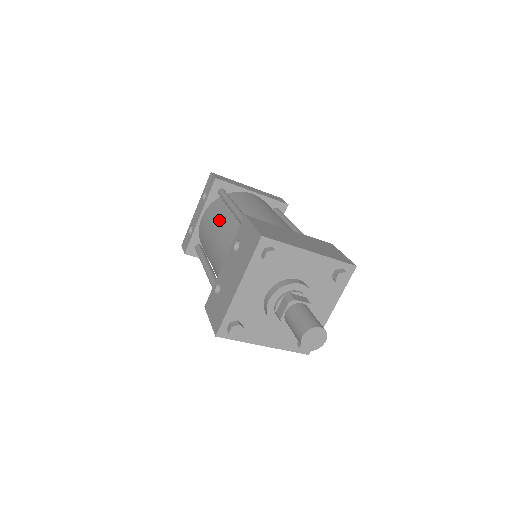
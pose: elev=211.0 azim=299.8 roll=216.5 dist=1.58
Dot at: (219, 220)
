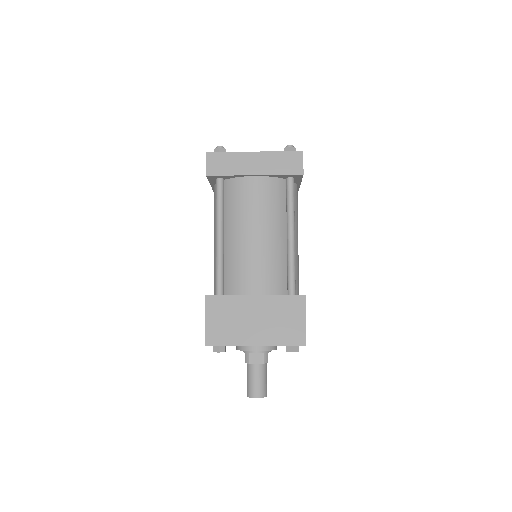
Dot at: (215, 229)
